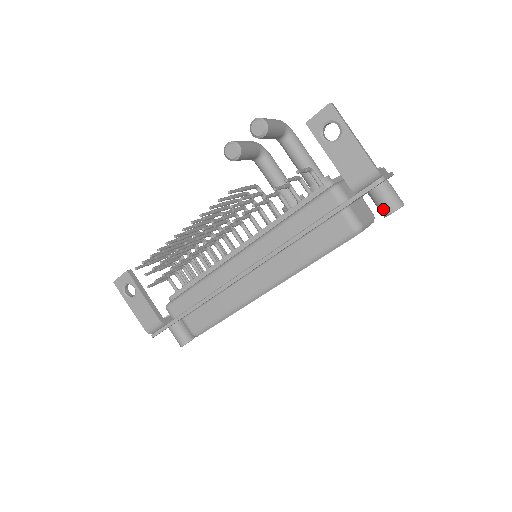
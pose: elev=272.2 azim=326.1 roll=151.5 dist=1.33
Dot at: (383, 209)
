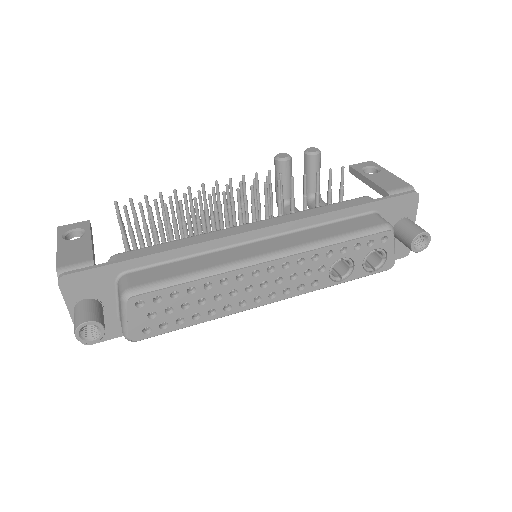
Dot at: (412, 231)
